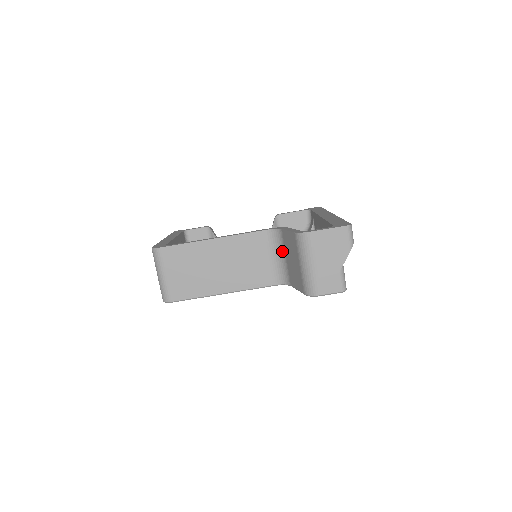
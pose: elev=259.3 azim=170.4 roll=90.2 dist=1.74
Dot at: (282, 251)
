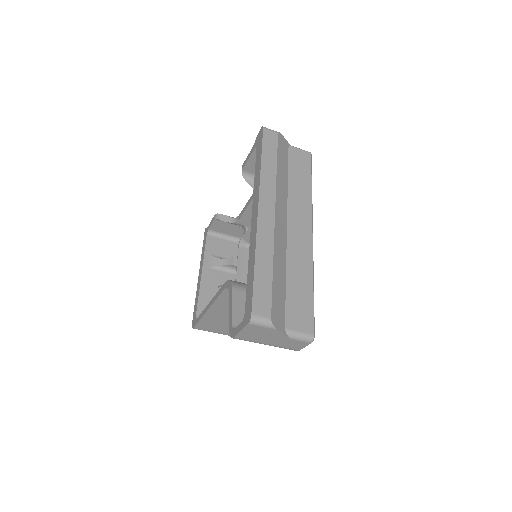
Dot at: occluded
